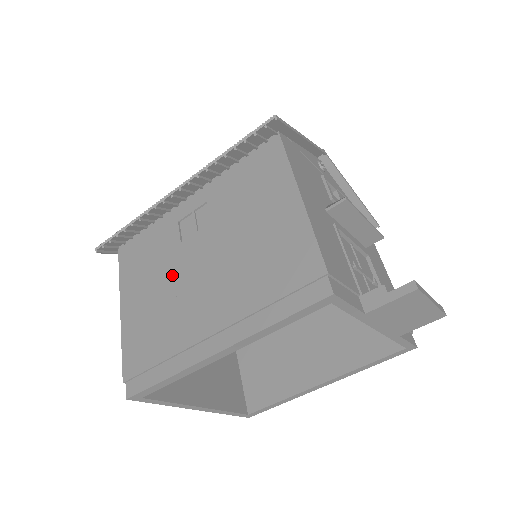
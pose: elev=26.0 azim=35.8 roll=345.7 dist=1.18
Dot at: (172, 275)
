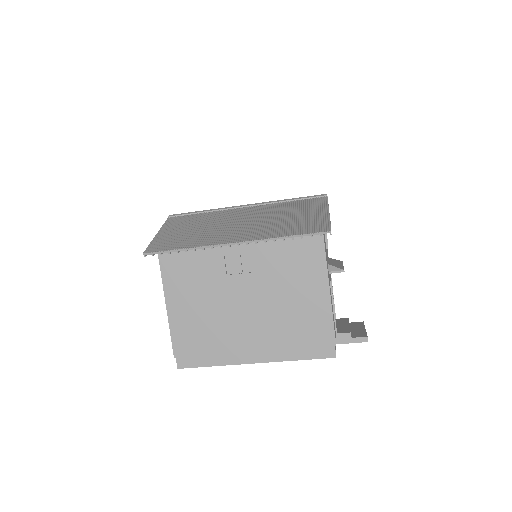
Dot at: (218, 298)
